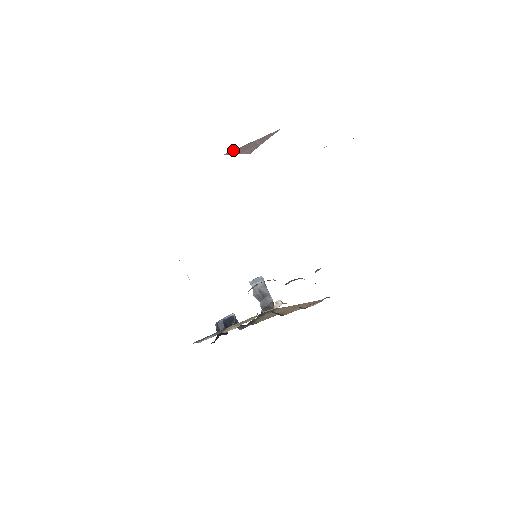
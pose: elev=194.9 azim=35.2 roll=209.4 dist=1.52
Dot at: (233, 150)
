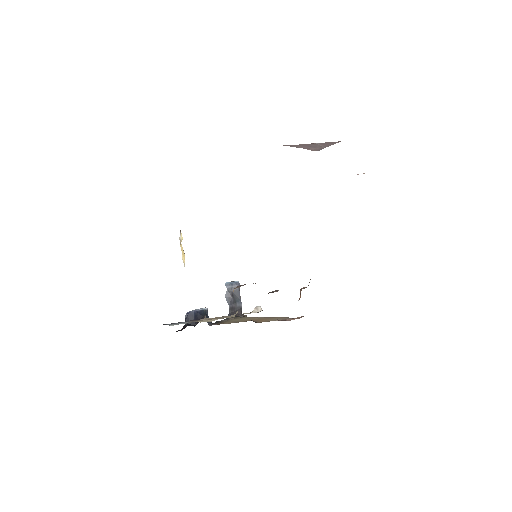
Dot at: occluded
